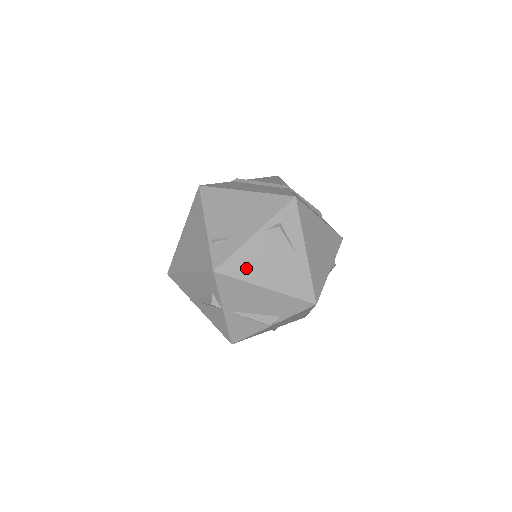
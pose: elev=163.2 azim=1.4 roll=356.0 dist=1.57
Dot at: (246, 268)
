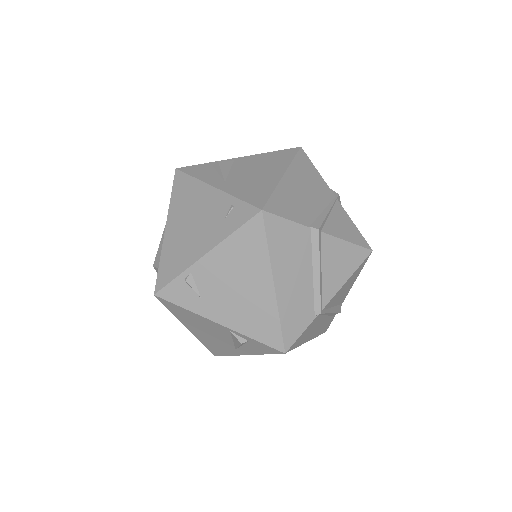
Dot at: (185, 317)
